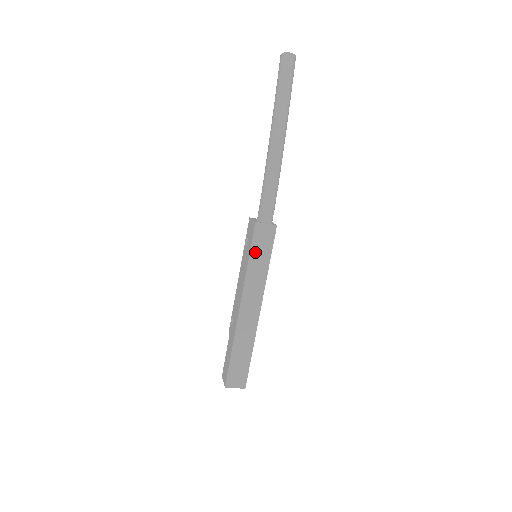
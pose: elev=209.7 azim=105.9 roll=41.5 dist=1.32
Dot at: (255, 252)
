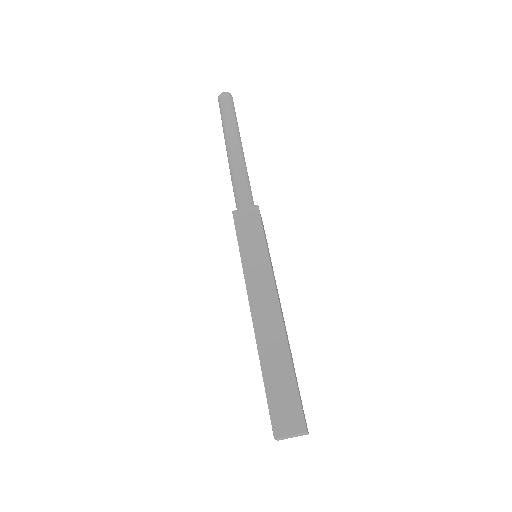
Dot at: (244, 241)
